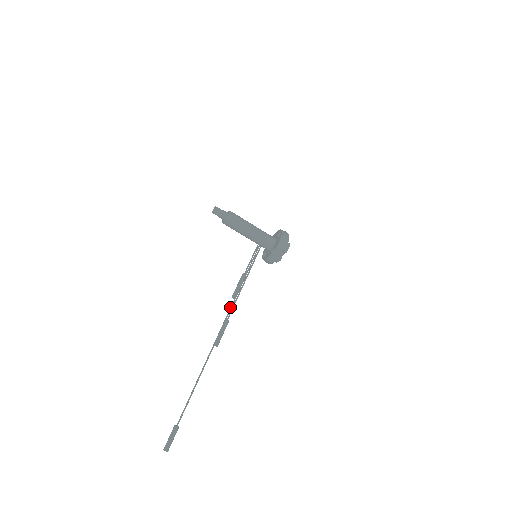
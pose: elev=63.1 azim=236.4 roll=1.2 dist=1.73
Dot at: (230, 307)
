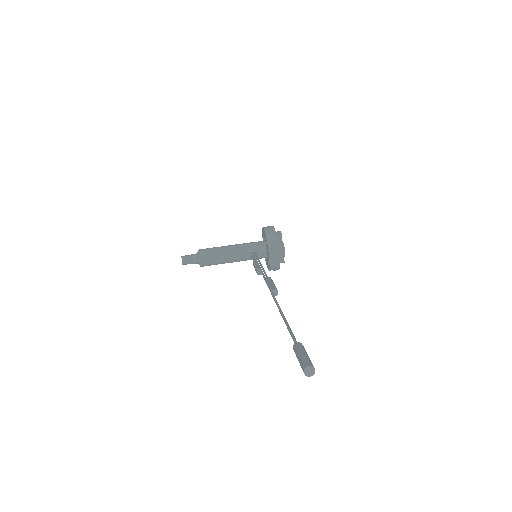
Dot at: occluded
